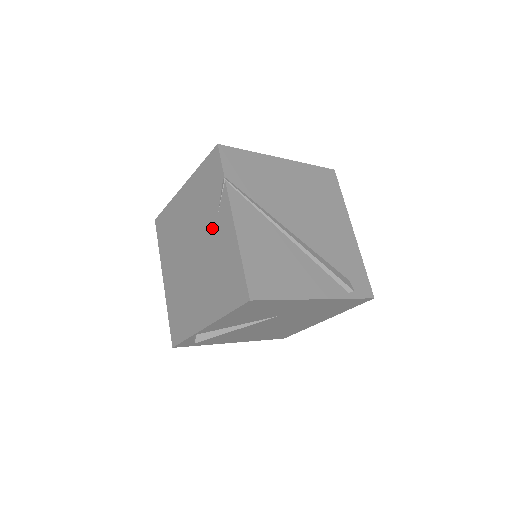
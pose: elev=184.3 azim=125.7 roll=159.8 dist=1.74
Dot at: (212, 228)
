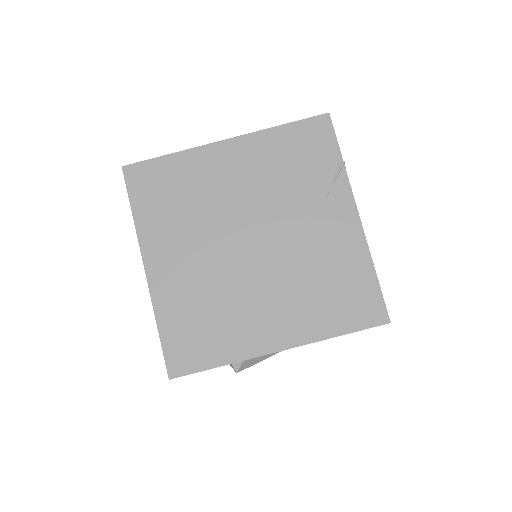
Dot at: (308, 218)
